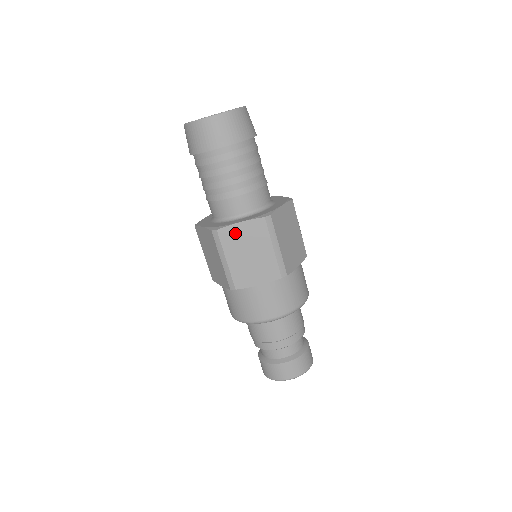
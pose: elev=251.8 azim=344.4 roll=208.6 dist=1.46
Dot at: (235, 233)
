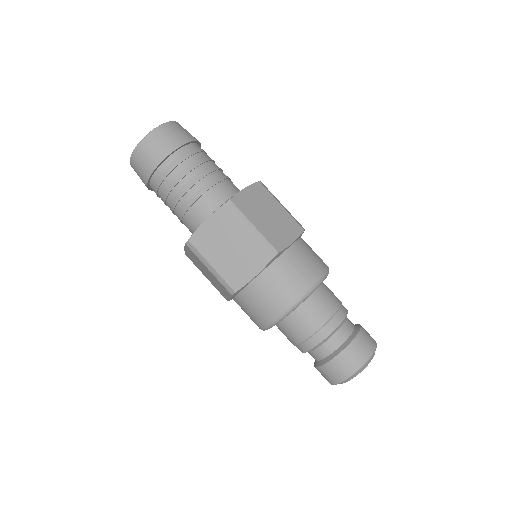
Dot at: (206, 234)
